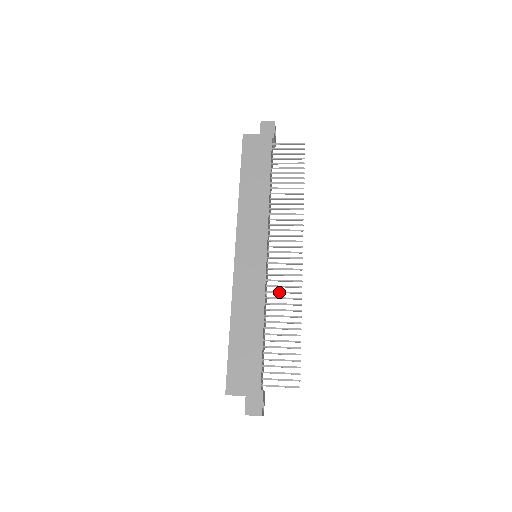
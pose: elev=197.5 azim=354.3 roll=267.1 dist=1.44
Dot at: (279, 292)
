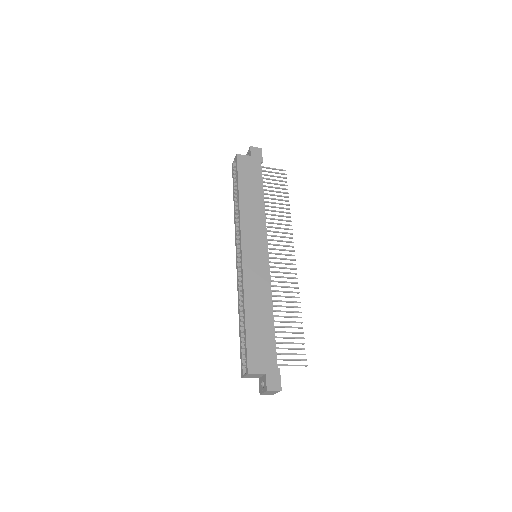
Dot at: (281, 286)
